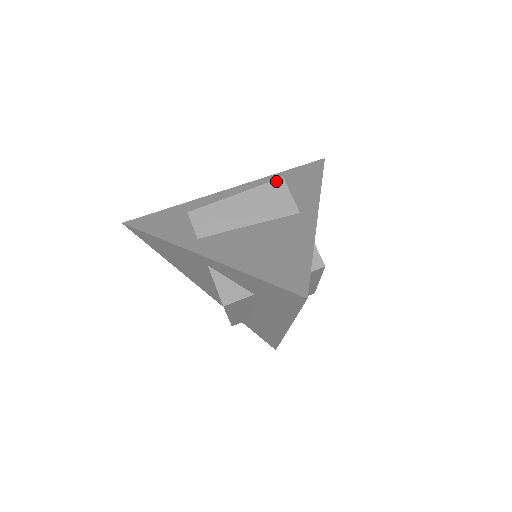
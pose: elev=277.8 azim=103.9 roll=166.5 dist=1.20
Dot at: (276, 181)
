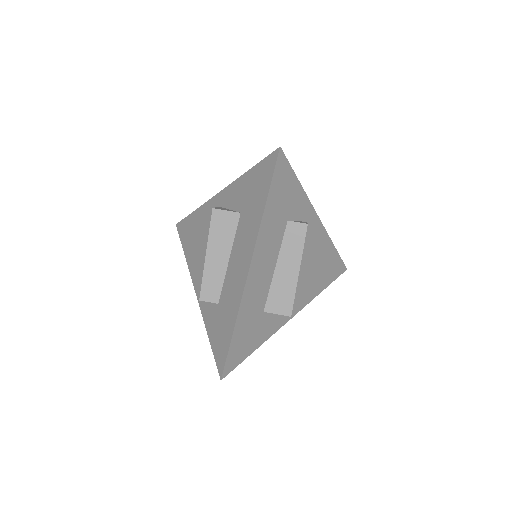
Dot at: occluded
